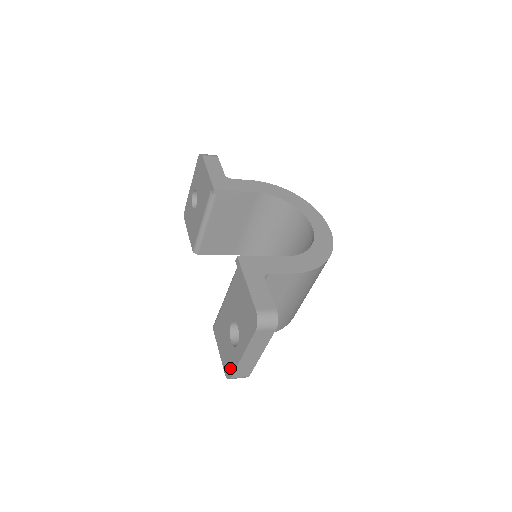
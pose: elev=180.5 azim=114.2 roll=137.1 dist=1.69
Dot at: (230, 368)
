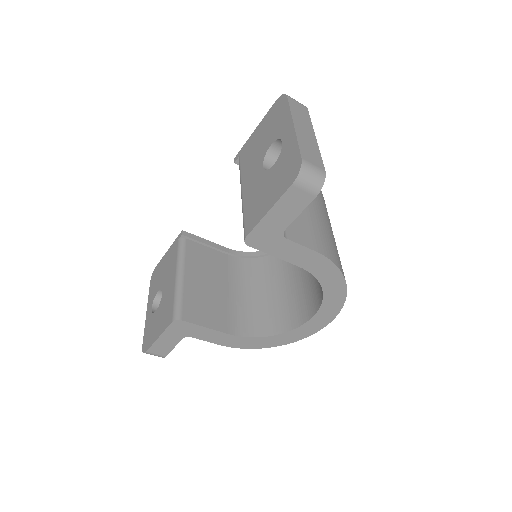
Dot at: (292, 161)
